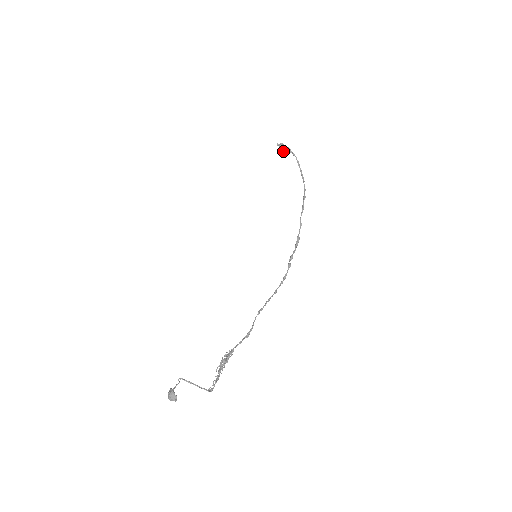
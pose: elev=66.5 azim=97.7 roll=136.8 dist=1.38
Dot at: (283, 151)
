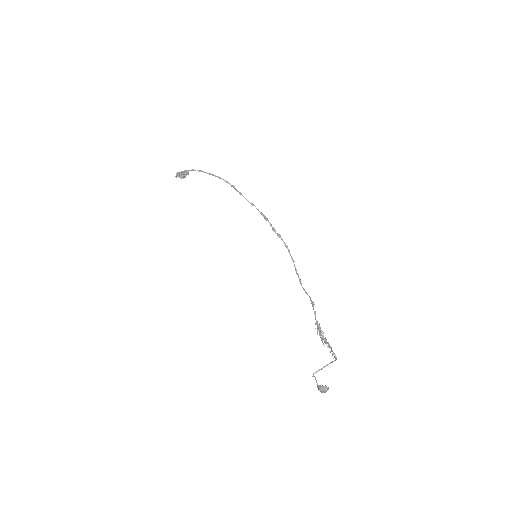
Dot at: (184, 176)
